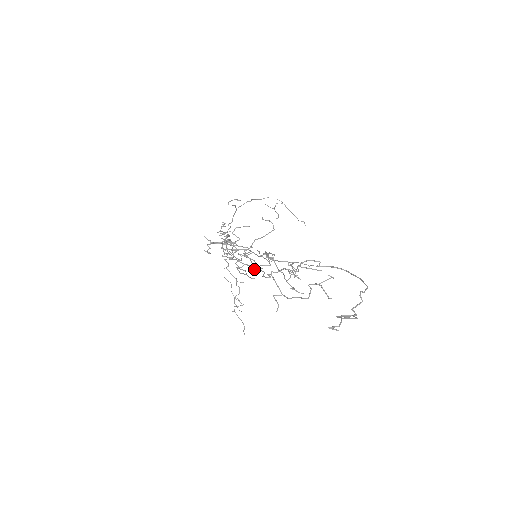
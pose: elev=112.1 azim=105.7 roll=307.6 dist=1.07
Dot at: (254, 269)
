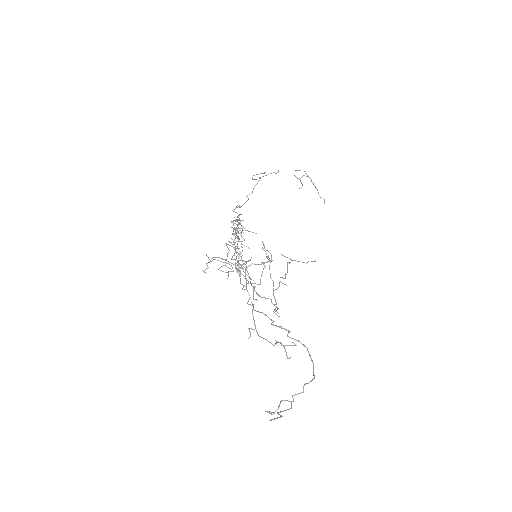
Dot at: occluded
